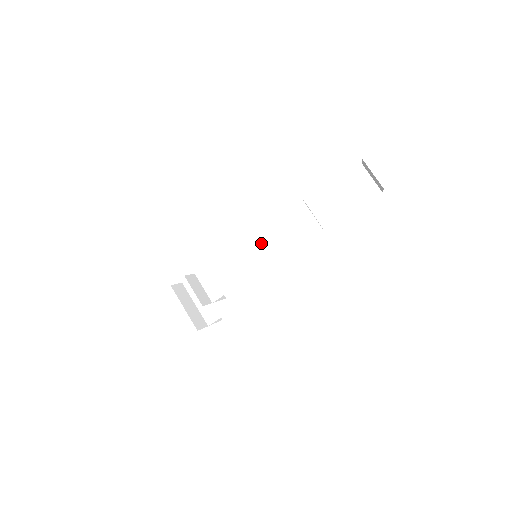
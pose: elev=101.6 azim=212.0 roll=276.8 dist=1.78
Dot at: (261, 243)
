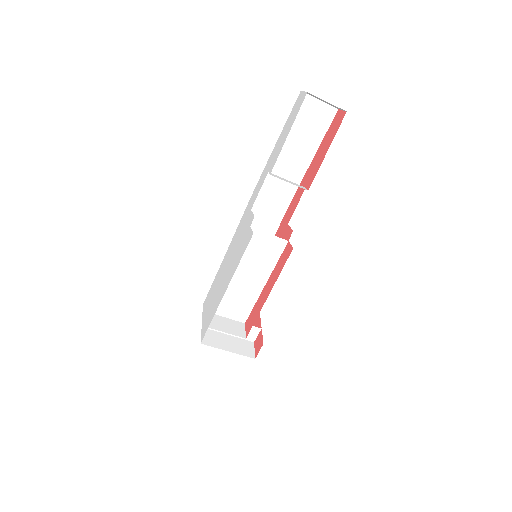
Dot at: (259, 246)
